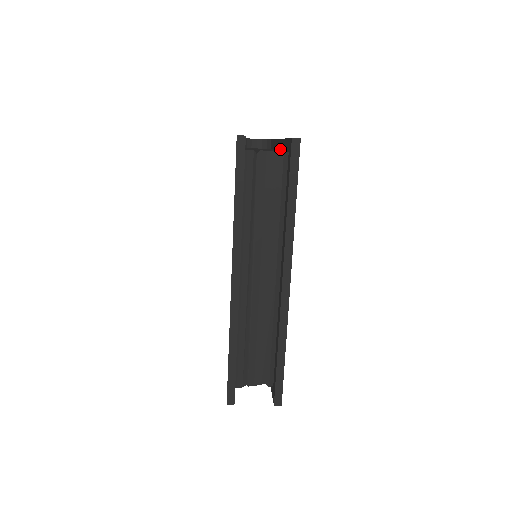
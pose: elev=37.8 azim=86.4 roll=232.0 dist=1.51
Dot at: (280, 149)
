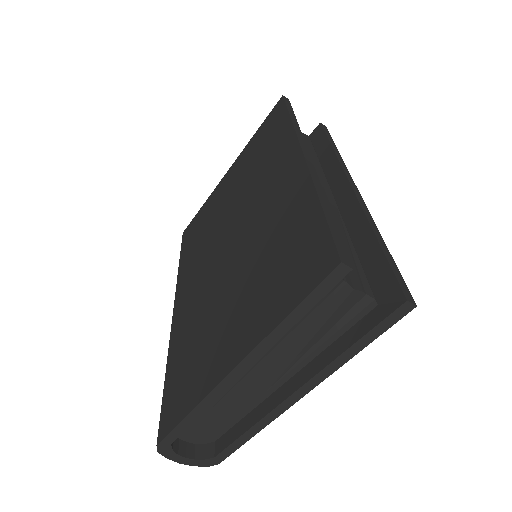
Dot at: occluded
